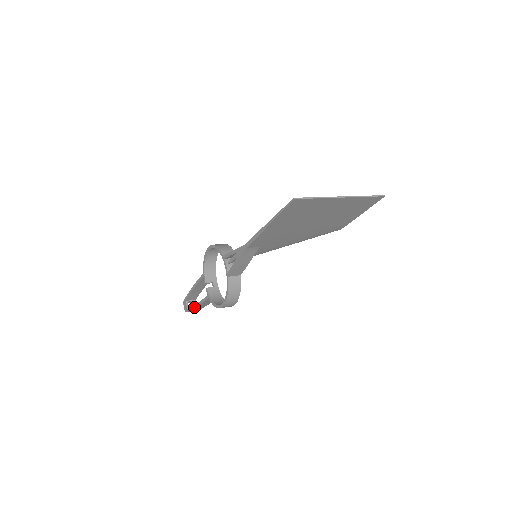
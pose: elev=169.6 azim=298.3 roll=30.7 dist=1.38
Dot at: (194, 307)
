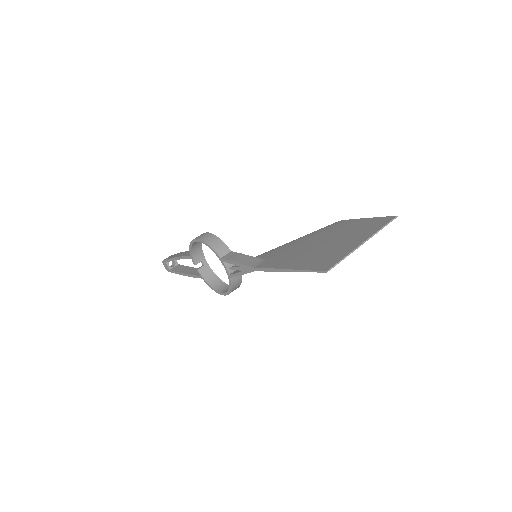
Dot at: (181, 274)
